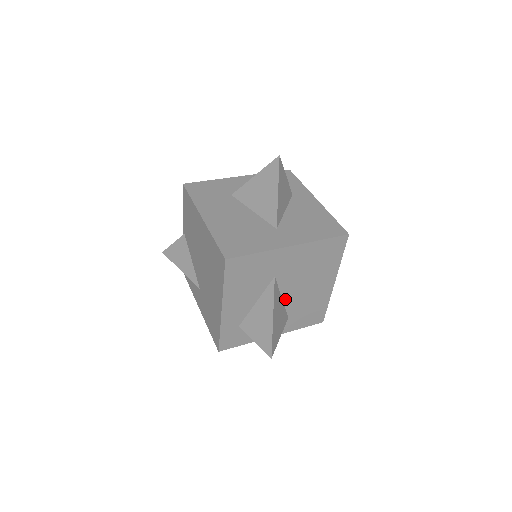
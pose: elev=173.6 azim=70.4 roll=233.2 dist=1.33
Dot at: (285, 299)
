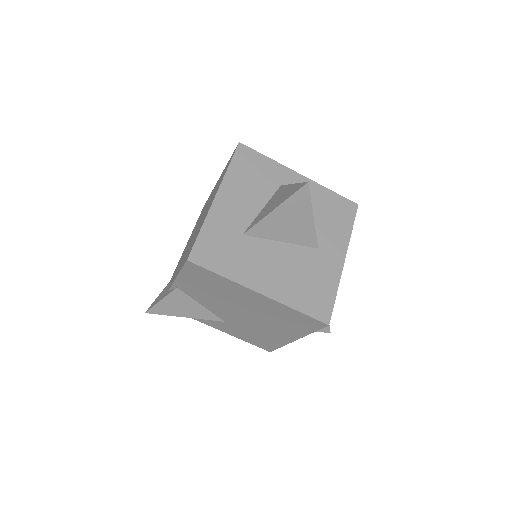
Dot at: occluded
